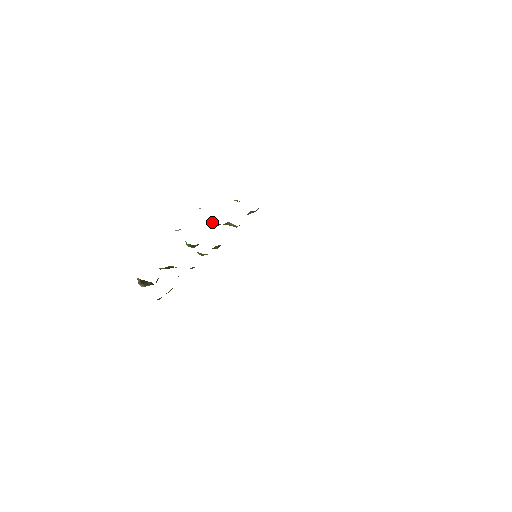
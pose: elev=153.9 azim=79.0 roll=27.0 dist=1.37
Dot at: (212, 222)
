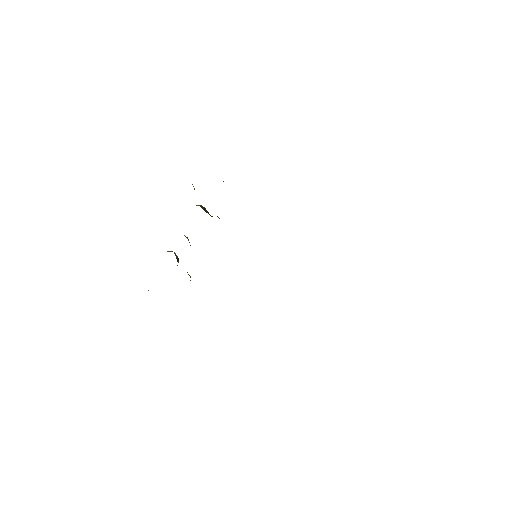
Dot at: occluded
